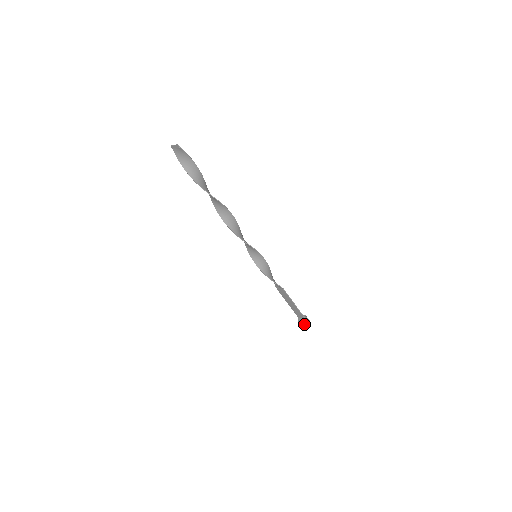
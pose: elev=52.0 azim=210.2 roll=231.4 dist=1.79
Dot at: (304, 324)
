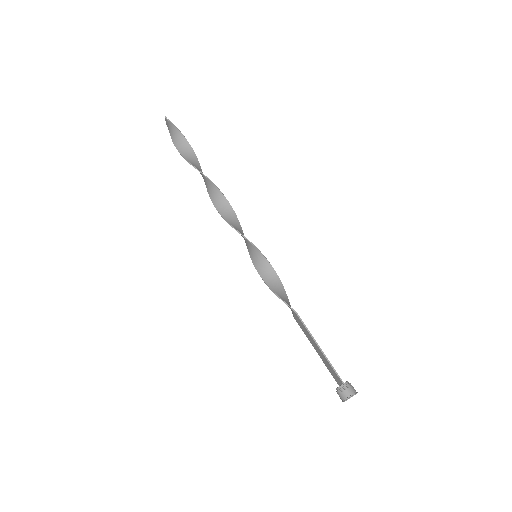
Dot at: (343, 395)
